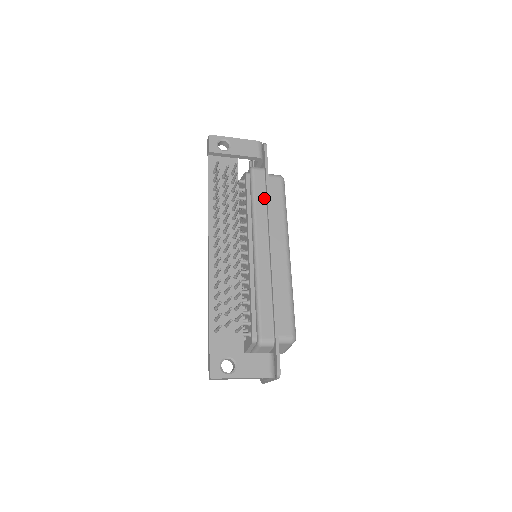
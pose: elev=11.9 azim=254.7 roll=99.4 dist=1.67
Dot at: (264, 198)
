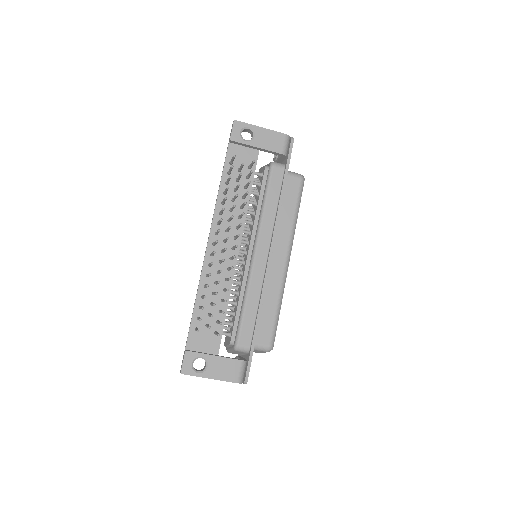
Dot at: (276, 200)
